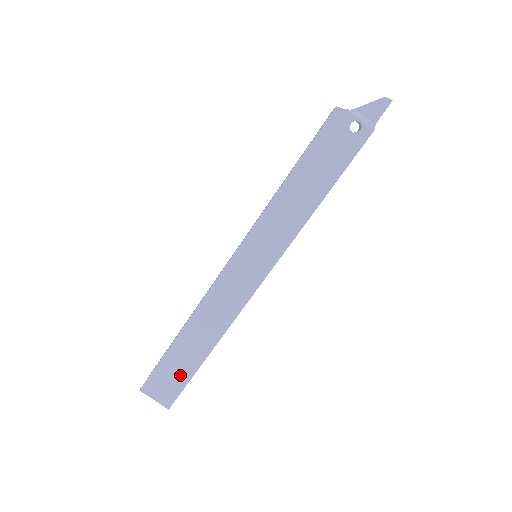
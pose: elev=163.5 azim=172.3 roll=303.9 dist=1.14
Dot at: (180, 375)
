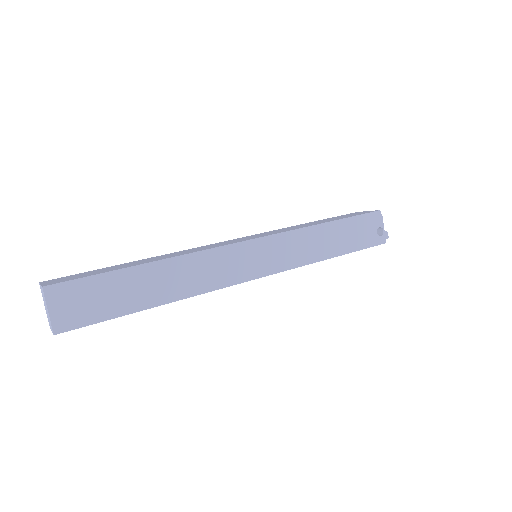
Dot at: (110, 304)
